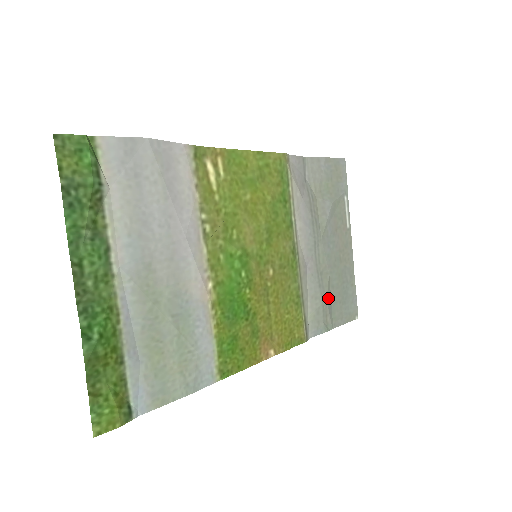
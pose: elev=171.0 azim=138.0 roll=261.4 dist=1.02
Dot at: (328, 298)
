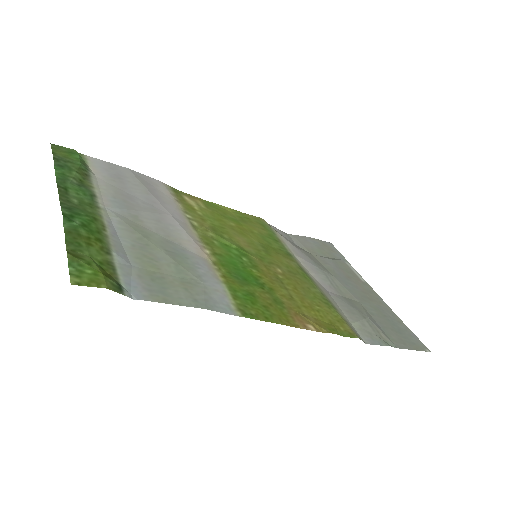
Dot at: (370, 319)
